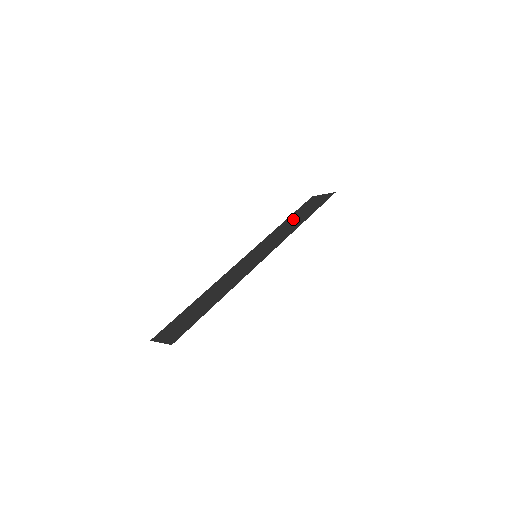
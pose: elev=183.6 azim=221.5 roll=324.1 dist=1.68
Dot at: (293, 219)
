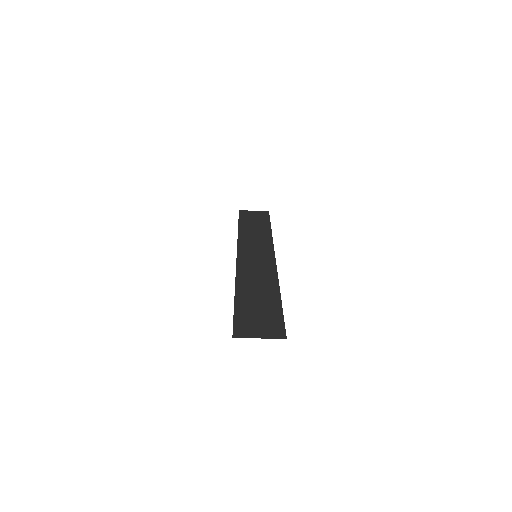
Dot at: (250, 227)
